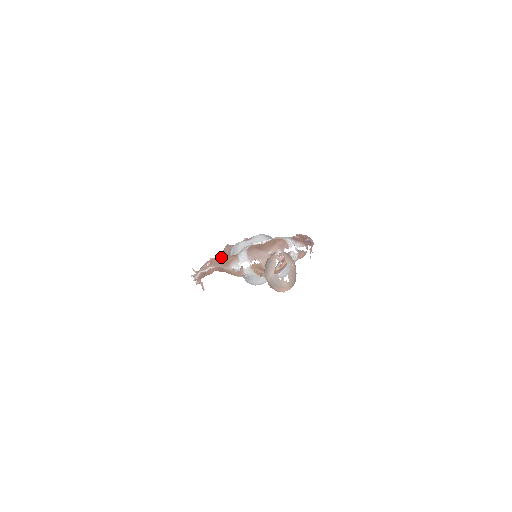
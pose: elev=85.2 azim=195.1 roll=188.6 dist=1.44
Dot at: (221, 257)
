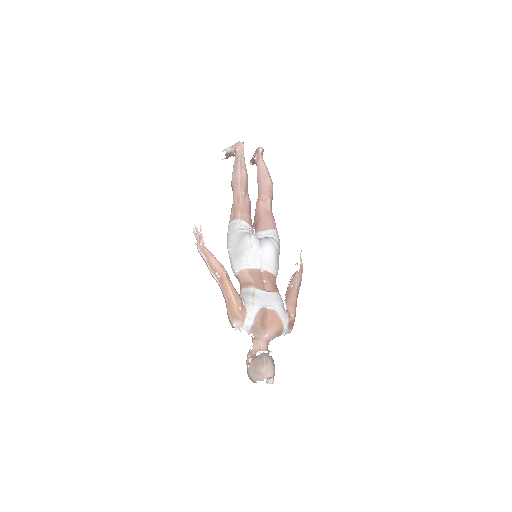
Dot at: (232, 292)
